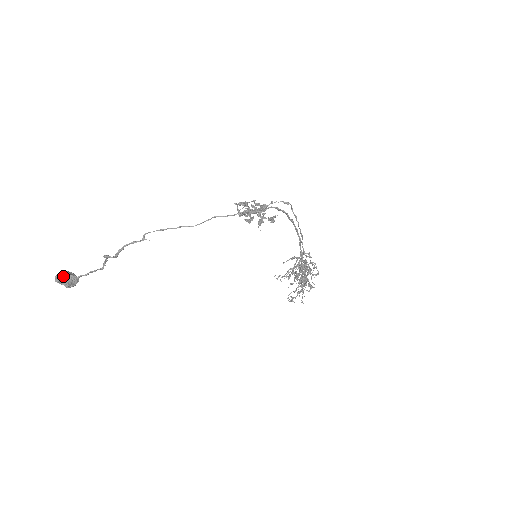
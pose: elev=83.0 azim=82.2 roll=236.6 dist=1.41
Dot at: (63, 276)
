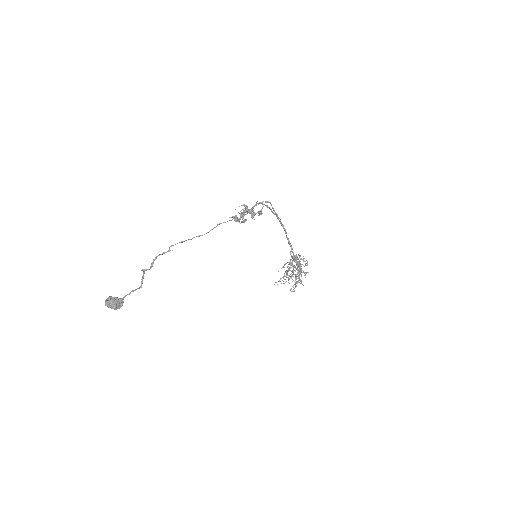
Dot at: (111, 299)
